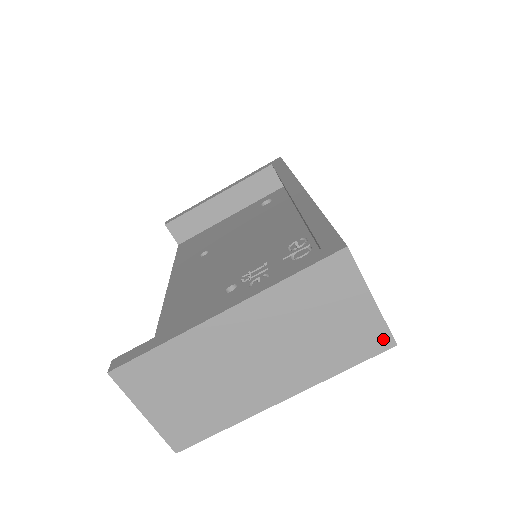
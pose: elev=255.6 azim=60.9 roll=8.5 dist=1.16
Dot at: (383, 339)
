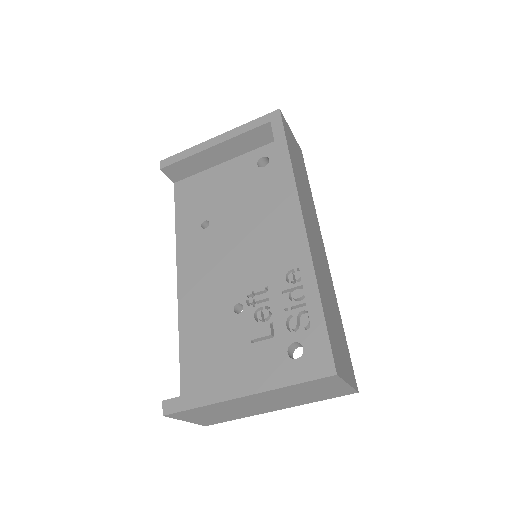
Dot at: (350, 392)
